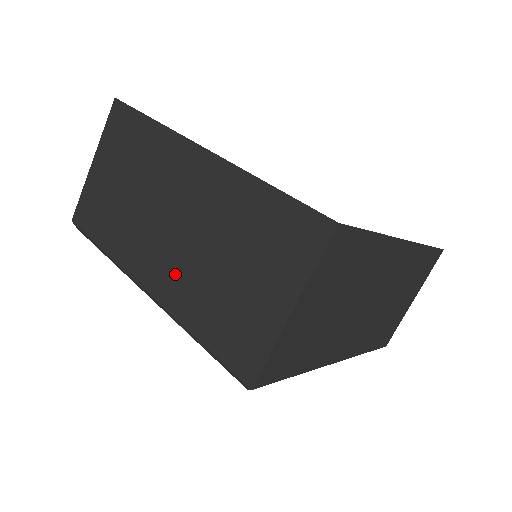
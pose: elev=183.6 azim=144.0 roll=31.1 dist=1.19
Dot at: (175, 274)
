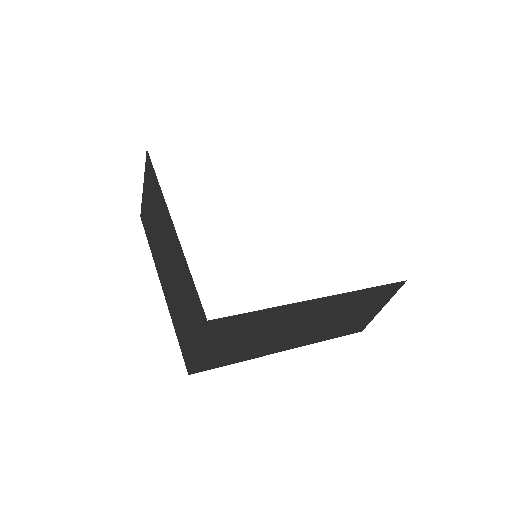
Dot at: (169, 289)
